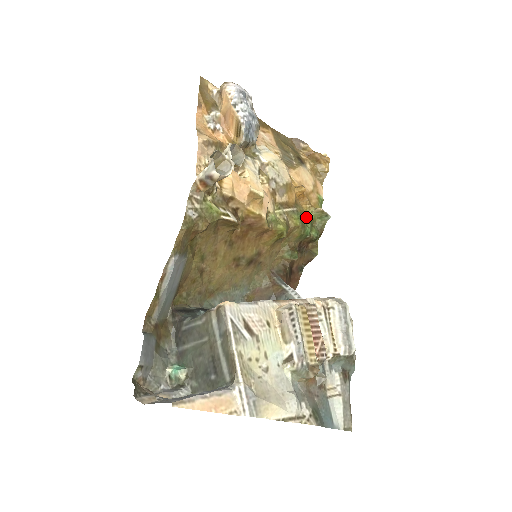
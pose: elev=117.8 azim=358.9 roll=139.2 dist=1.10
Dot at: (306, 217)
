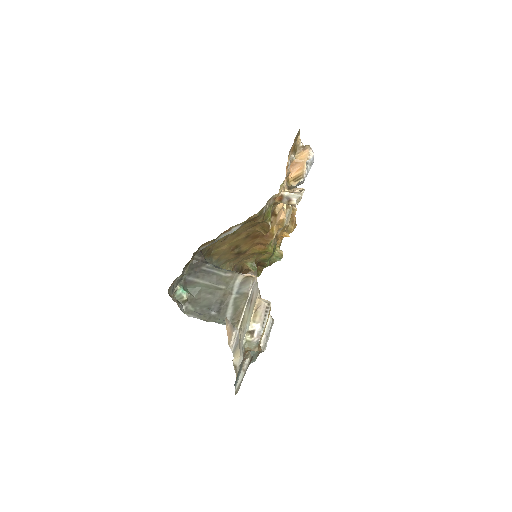
Dot at: occluded
